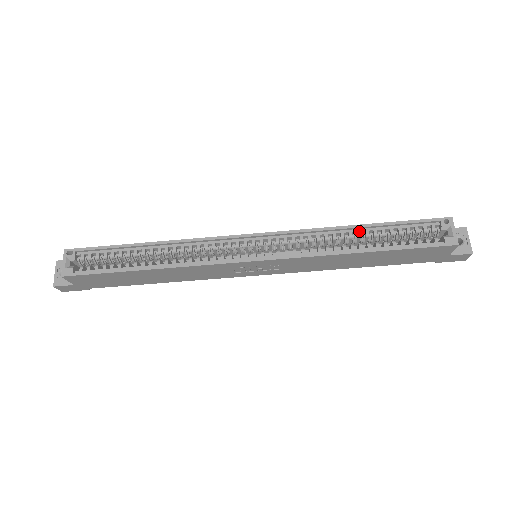
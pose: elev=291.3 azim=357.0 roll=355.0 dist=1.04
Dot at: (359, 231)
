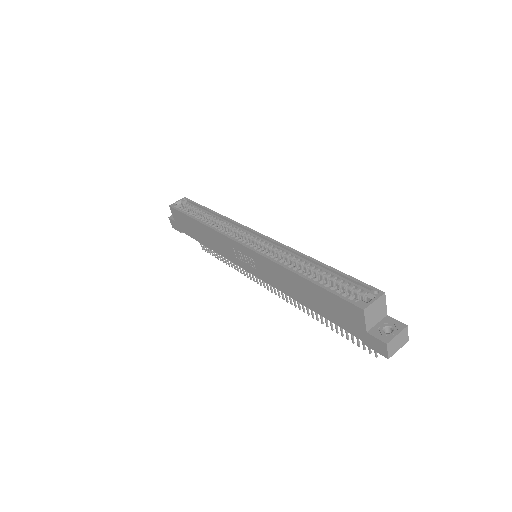
Dot at: (314, 265)
